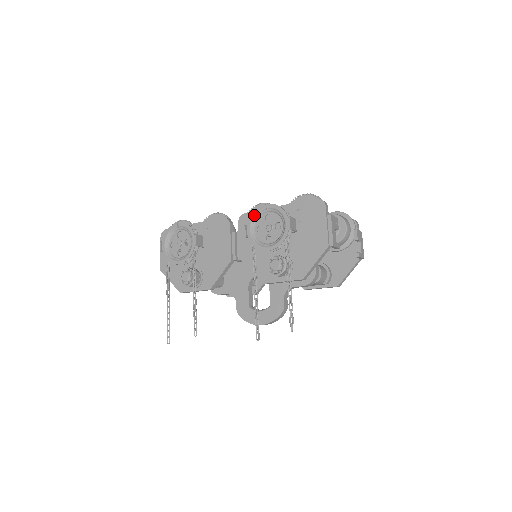
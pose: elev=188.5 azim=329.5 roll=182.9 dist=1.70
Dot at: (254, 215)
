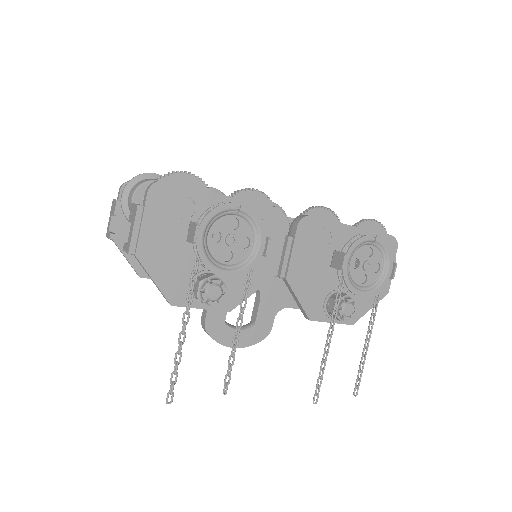
Dot at: (359, 244)
